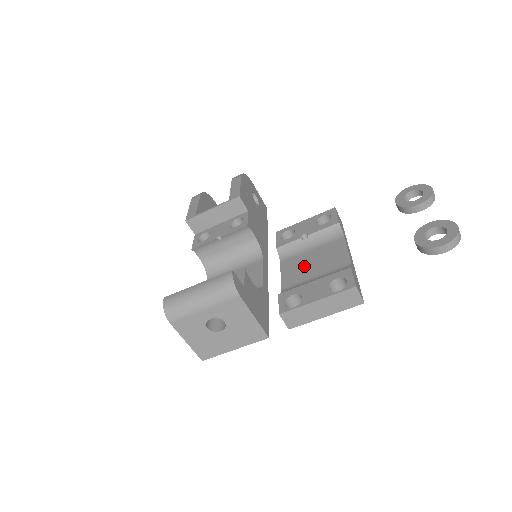
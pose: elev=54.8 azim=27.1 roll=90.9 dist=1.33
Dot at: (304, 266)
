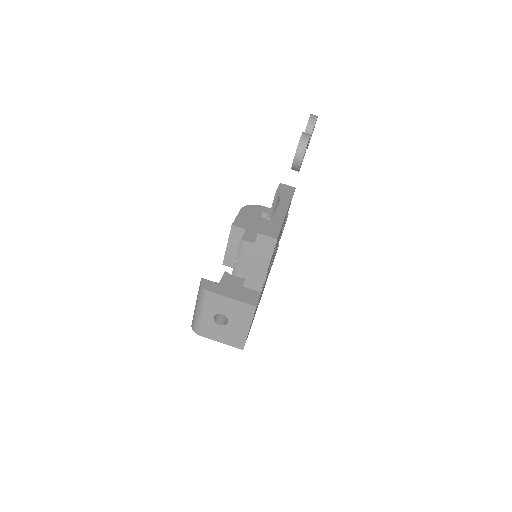
Dot at: occluded
